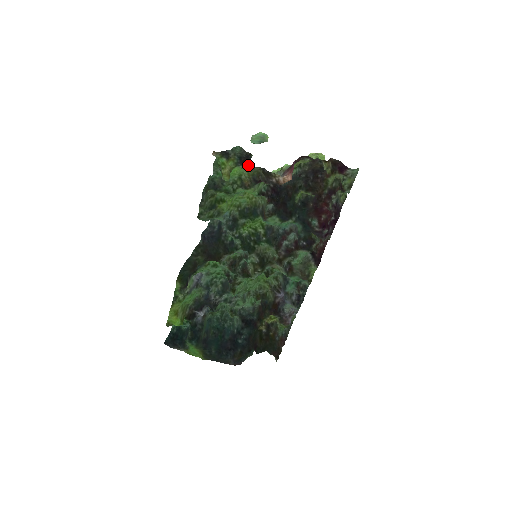
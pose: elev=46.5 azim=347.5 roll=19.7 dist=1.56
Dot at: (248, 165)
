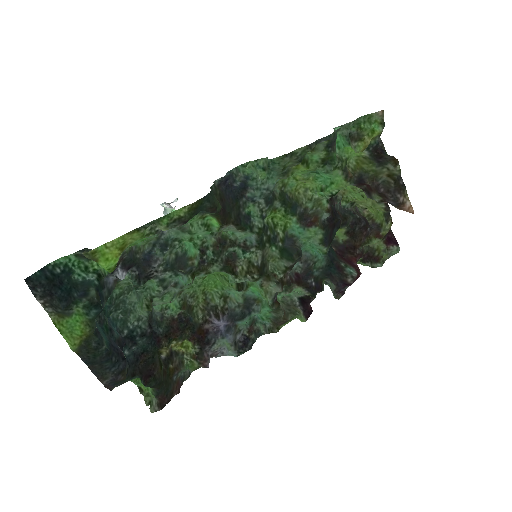
Dot at: (383, 159)
